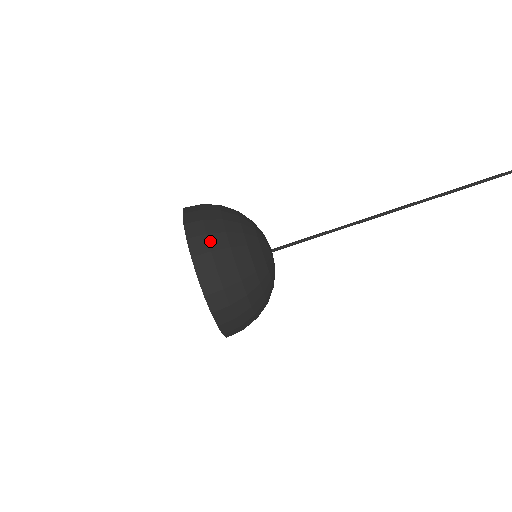
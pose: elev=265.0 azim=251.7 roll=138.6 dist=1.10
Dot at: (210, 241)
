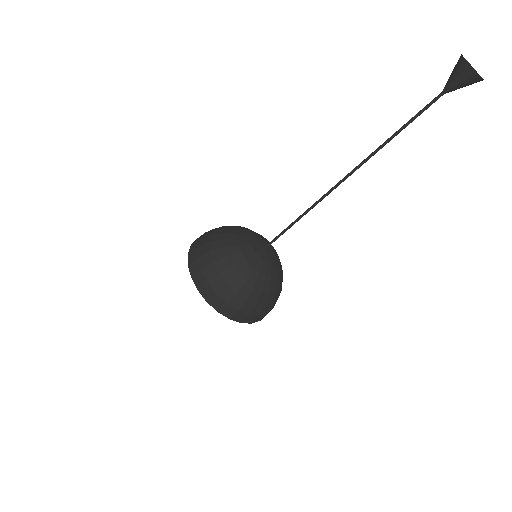
Dot at: (244, 311)
